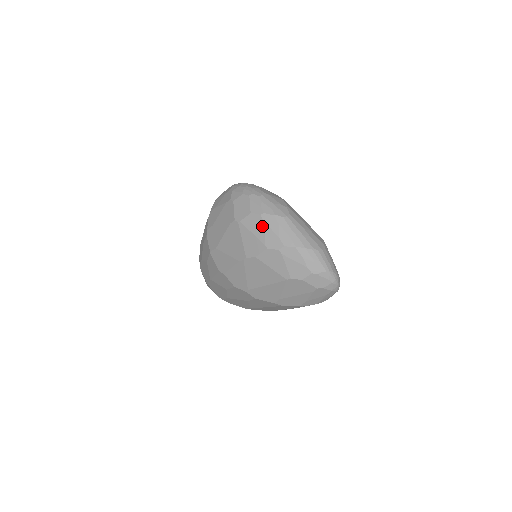
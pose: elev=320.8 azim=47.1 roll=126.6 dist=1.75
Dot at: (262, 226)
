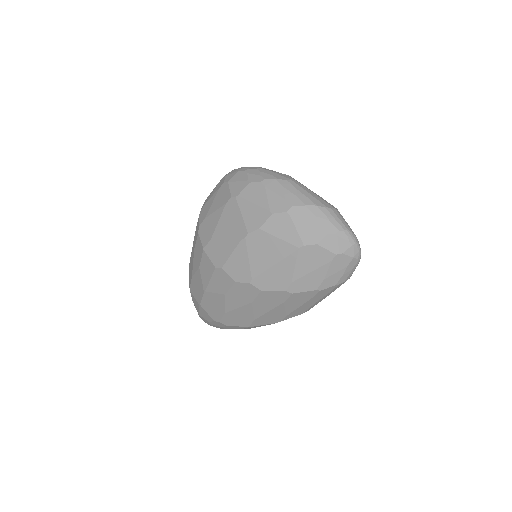
Dot at: (264, 192)
